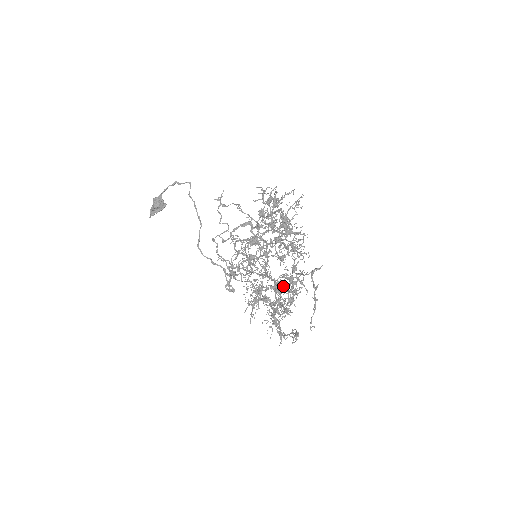
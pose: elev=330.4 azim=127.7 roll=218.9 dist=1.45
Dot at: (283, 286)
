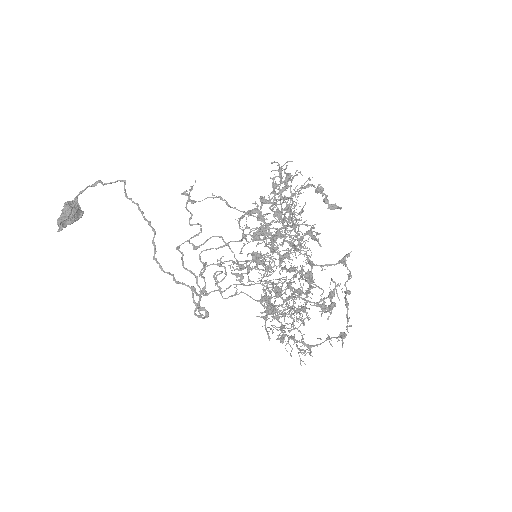
Dot at: (301, 286)
